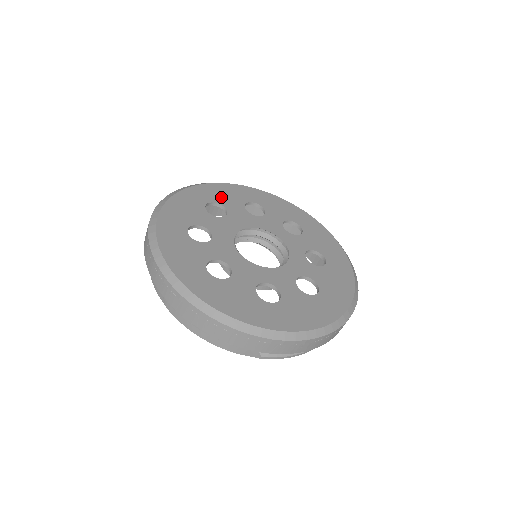
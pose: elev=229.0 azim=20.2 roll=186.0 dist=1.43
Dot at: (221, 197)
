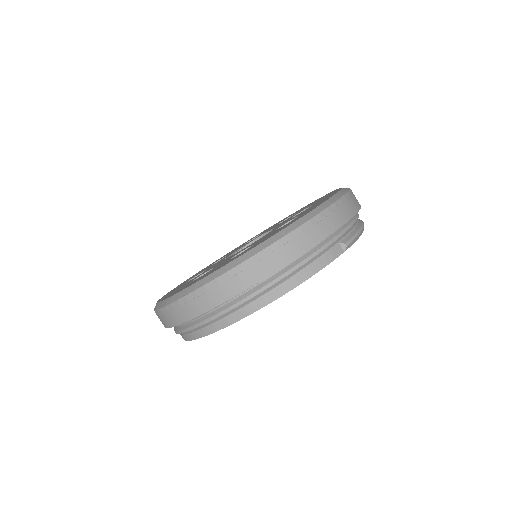
Dot at: occluded
